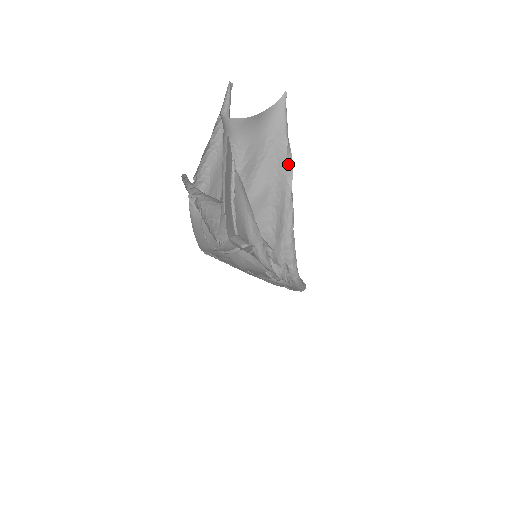
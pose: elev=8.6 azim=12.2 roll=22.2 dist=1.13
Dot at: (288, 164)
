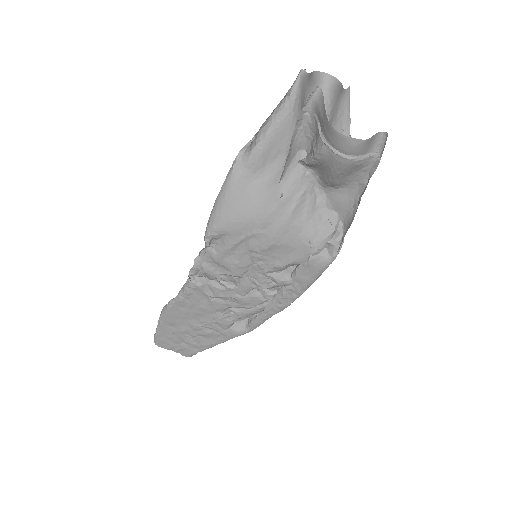
Dot at: occluded
